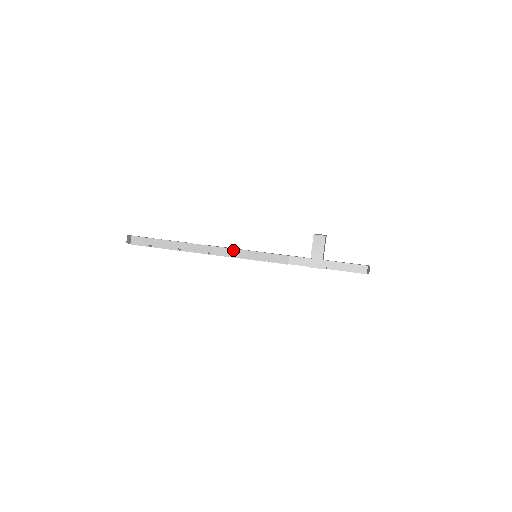
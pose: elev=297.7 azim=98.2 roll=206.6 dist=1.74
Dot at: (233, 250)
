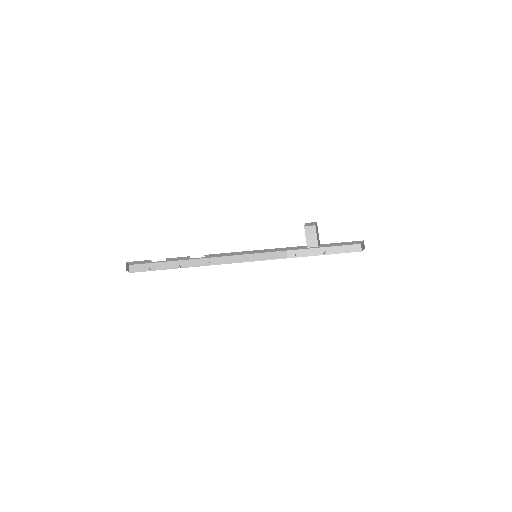
Dot at: (232, 257)
